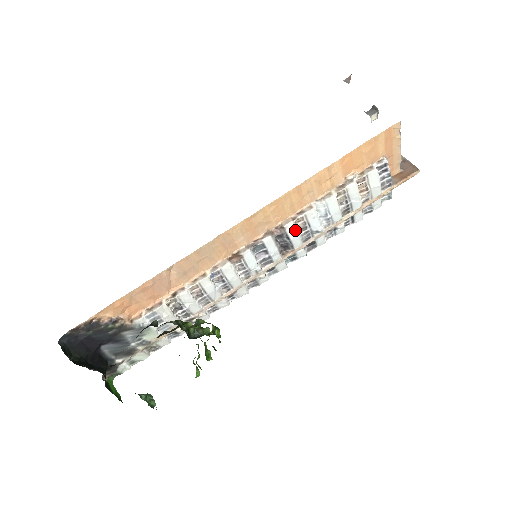
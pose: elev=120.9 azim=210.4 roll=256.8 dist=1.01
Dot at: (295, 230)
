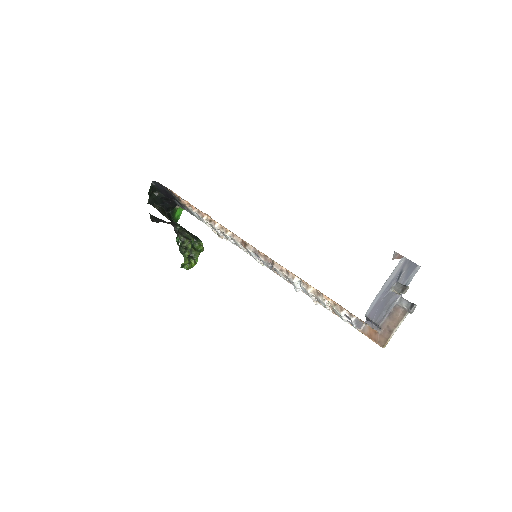
Dot at: (280, 274)
